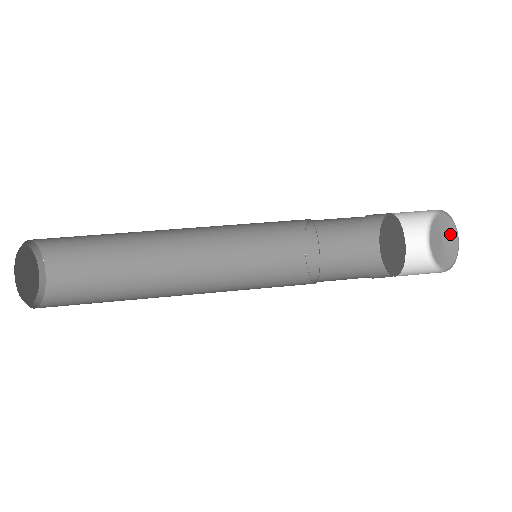
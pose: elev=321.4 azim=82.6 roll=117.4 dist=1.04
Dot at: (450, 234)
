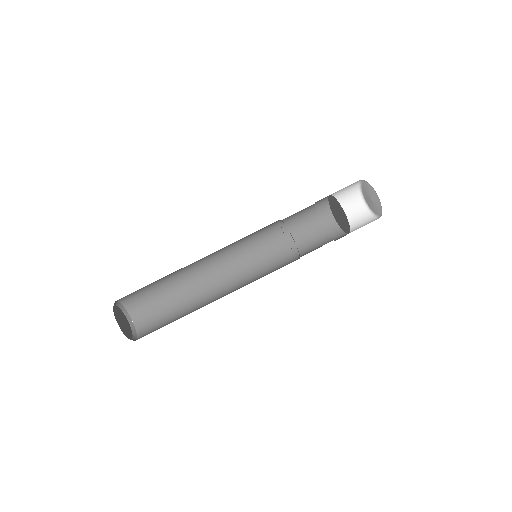
Dot at: (375, 199)
